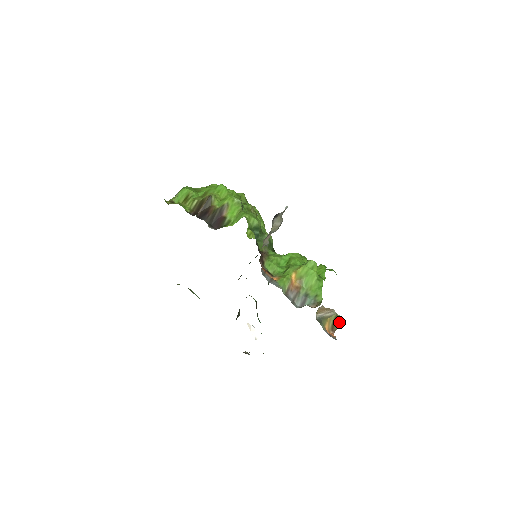
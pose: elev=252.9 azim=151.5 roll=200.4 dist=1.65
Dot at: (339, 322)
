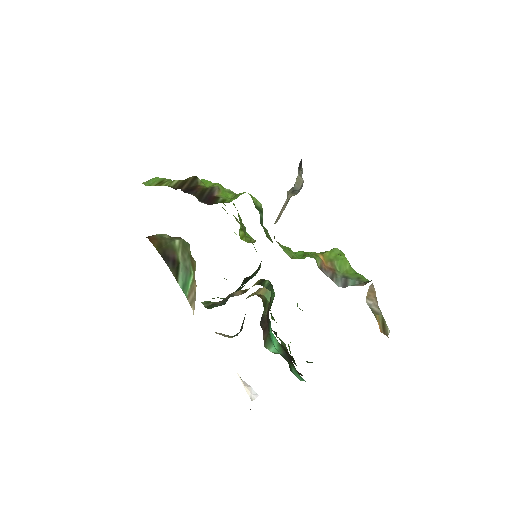
Dot at: (387, 327)
